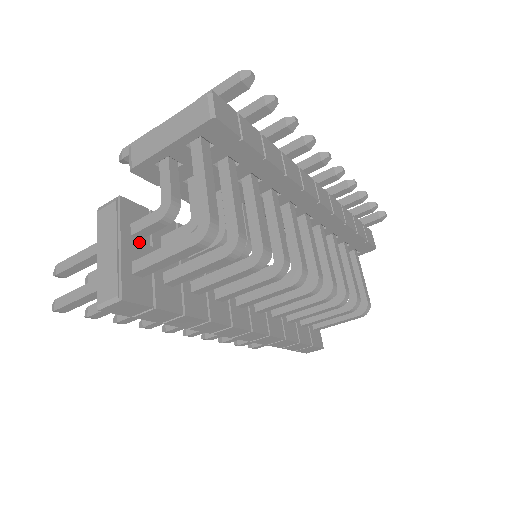
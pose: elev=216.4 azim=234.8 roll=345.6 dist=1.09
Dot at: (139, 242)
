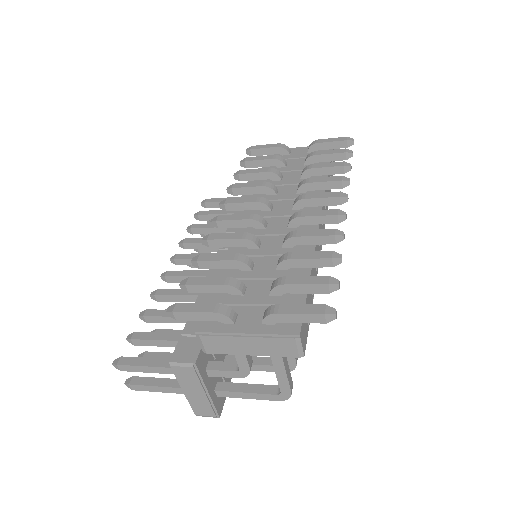
Dot at: occluded
